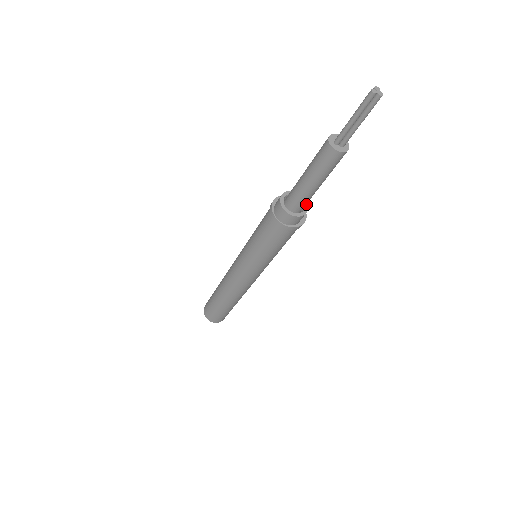
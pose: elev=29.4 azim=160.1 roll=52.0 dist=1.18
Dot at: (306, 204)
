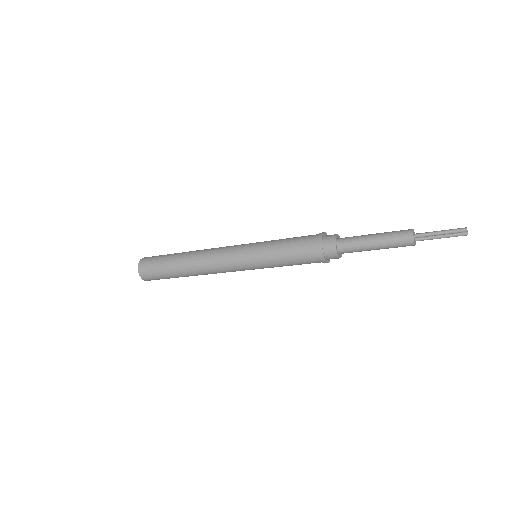
Dot at: occluded
